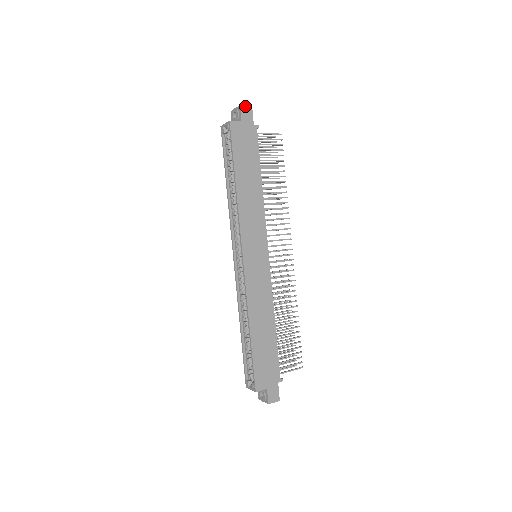
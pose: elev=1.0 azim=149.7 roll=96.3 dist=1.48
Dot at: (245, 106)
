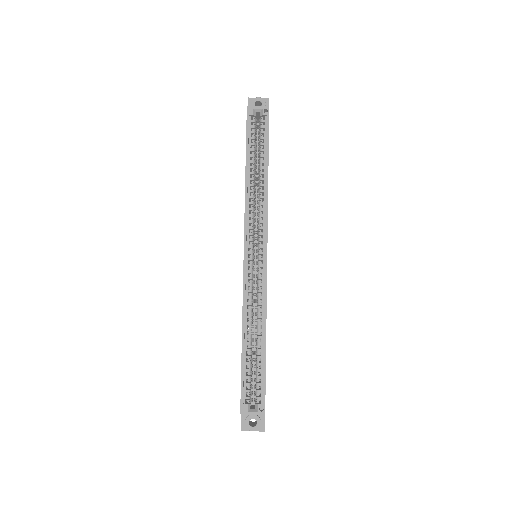
Dot at: occluded
